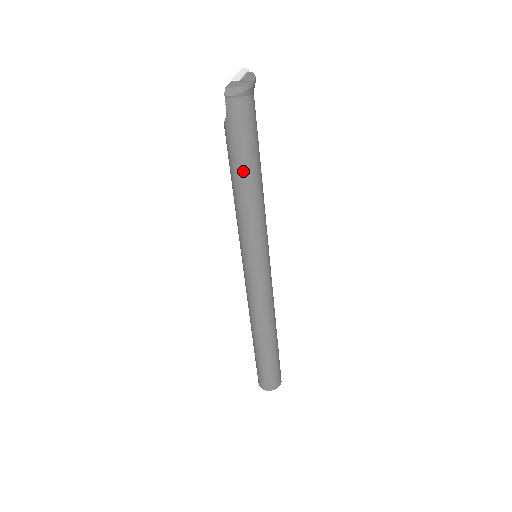
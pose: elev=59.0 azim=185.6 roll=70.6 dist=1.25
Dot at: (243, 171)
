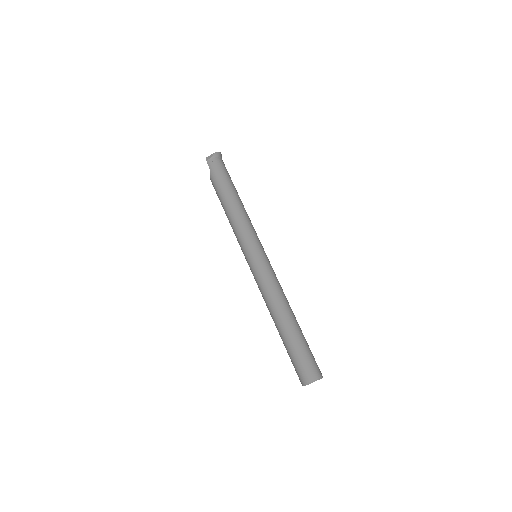
Dot at: (228, 194)
